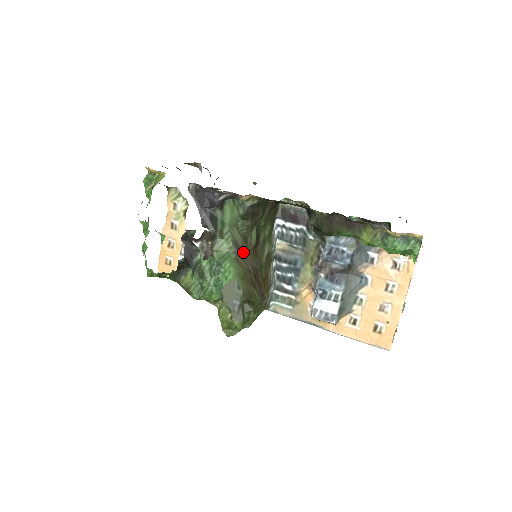
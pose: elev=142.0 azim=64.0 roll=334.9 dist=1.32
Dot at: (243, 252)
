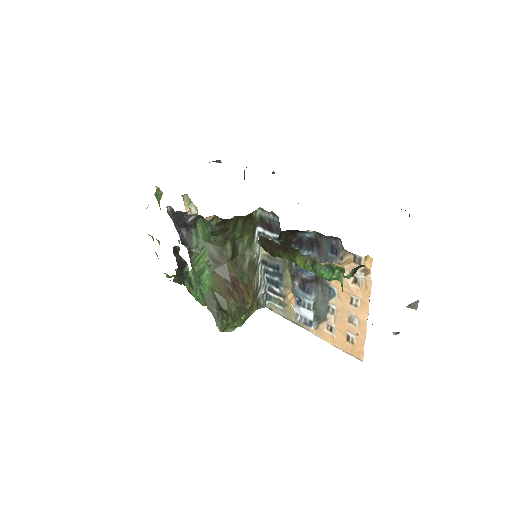
Dot at: (220, 264)
